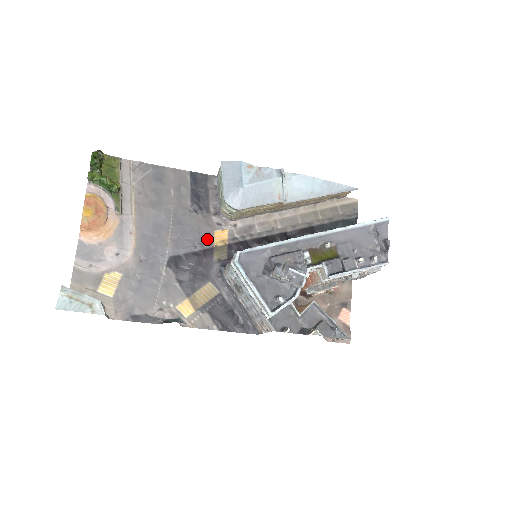
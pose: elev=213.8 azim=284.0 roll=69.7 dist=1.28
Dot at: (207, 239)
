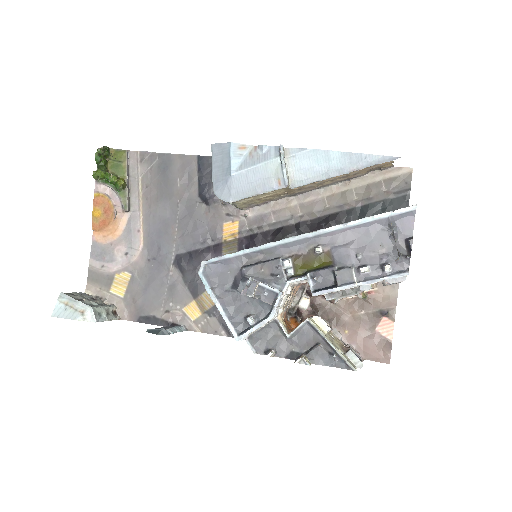
Dot at: (215, 233)
